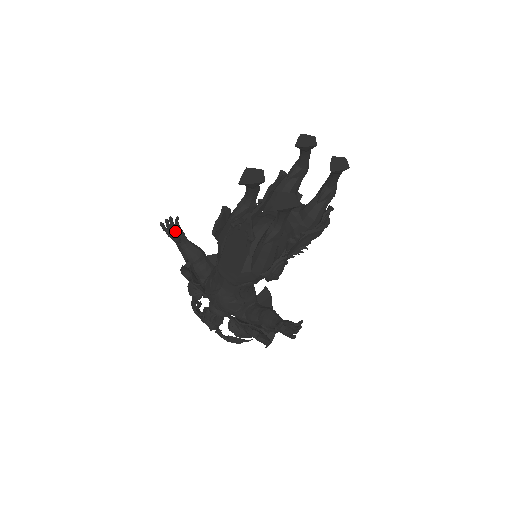
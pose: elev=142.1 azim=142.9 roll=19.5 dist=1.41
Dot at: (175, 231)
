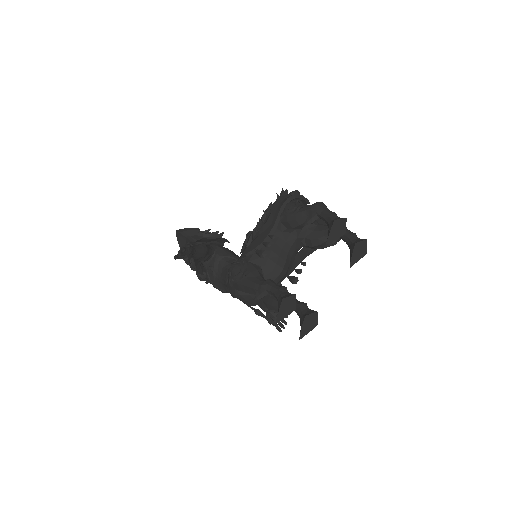
Dot at: (189, 264)
